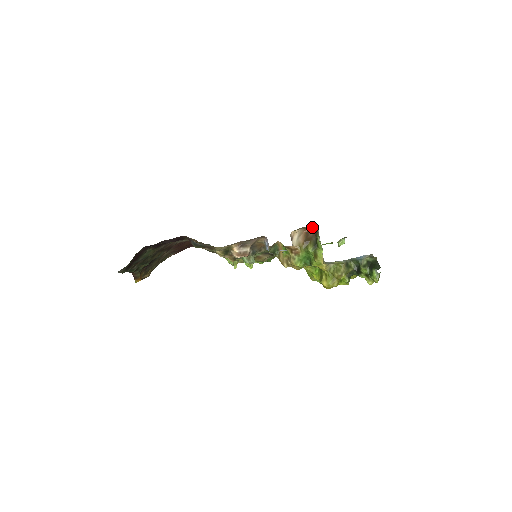
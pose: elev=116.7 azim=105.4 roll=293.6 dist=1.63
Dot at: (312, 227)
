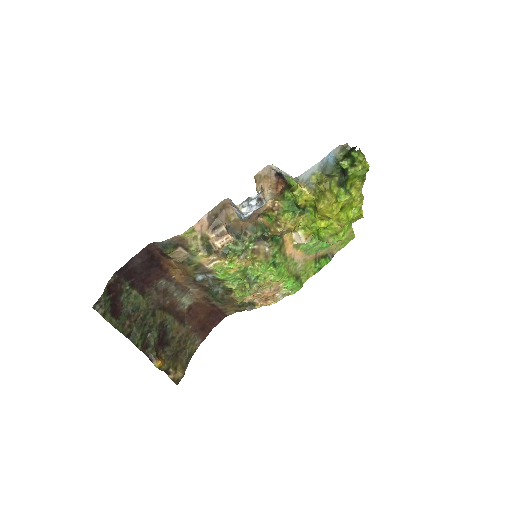
Dot at: (277, 179)
